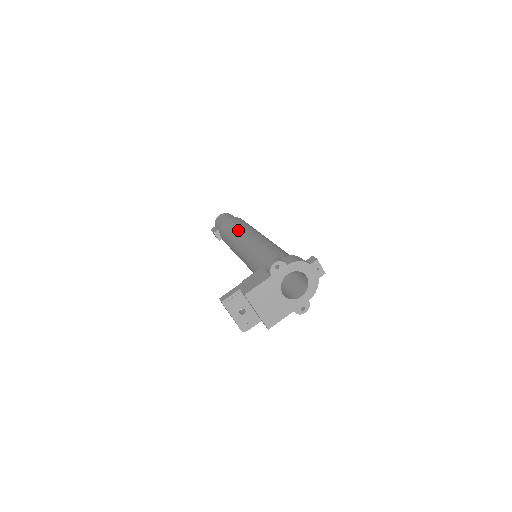
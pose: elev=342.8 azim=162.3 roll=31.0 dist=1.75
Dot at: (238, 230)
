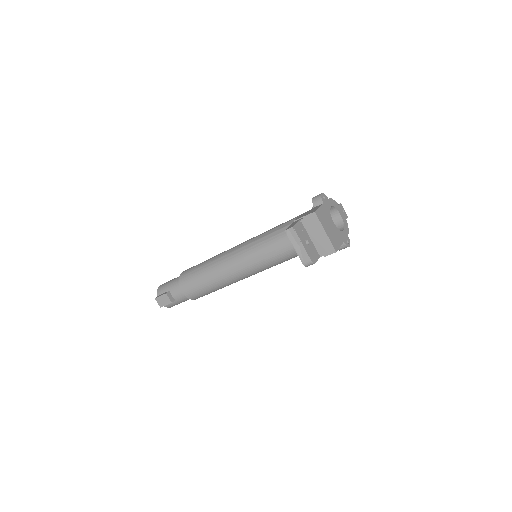
Dot at: occluded
